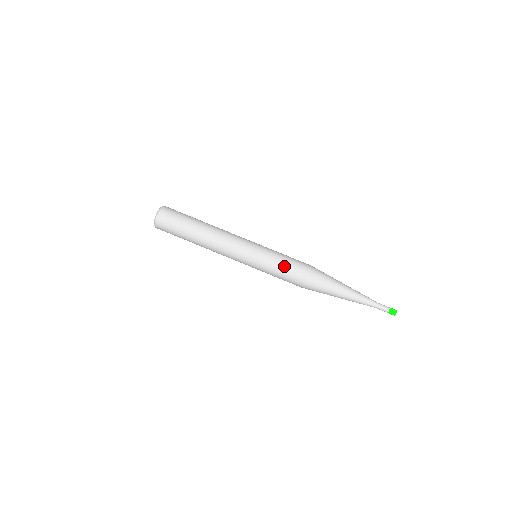
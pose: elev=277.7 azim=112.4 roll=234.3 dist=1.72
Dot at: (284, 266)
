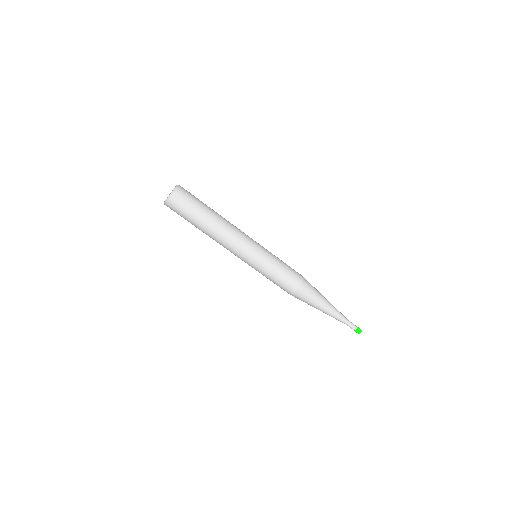
Dot at: (273, 281)
